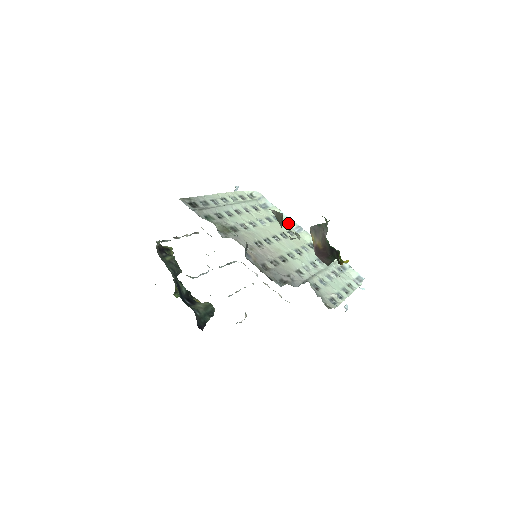
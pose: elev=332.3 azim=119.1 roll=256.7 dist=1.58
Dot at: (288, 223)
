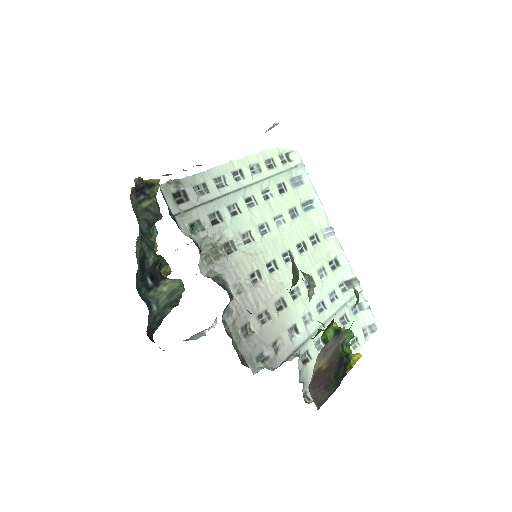
Dot at: (318, 219)
